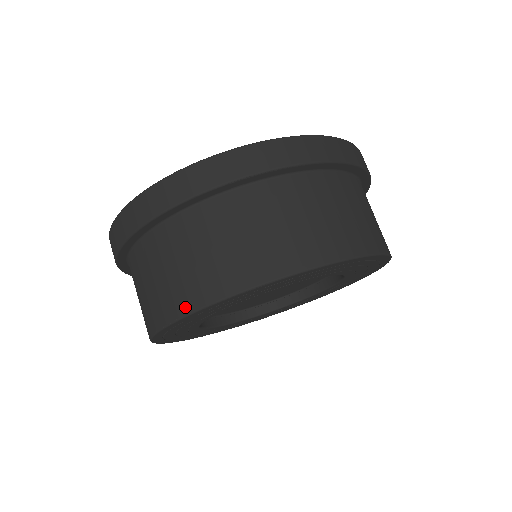
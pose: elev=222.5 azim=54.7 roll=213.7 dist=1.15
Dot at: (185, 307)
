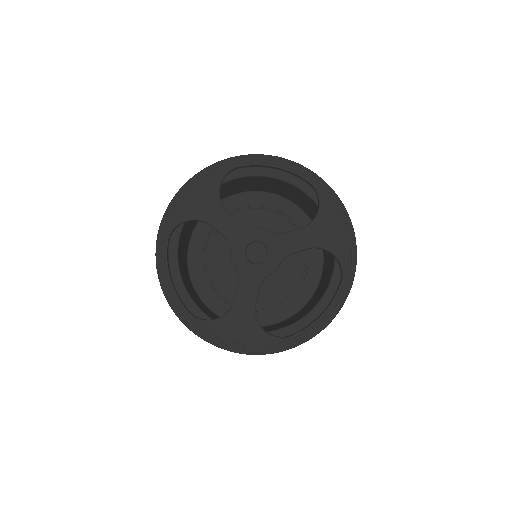
Dot at: occluded
